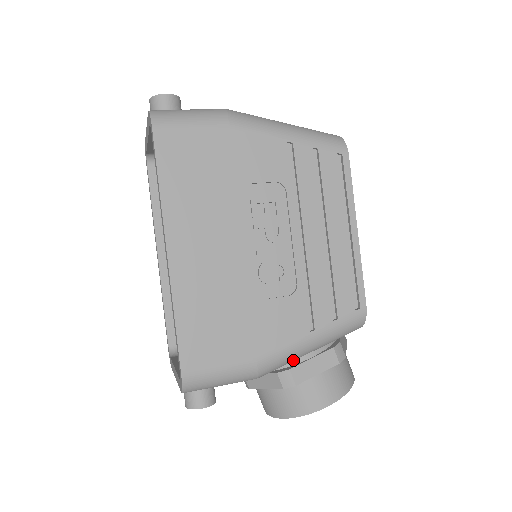
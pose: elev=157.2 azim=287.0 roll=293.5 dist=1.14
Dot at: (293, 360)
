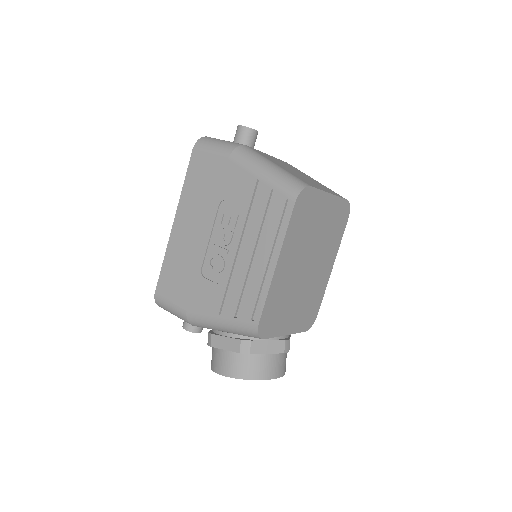
Dot at: (212, 328)
